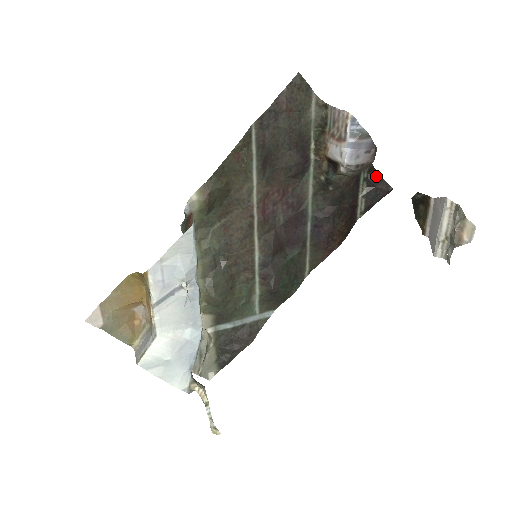
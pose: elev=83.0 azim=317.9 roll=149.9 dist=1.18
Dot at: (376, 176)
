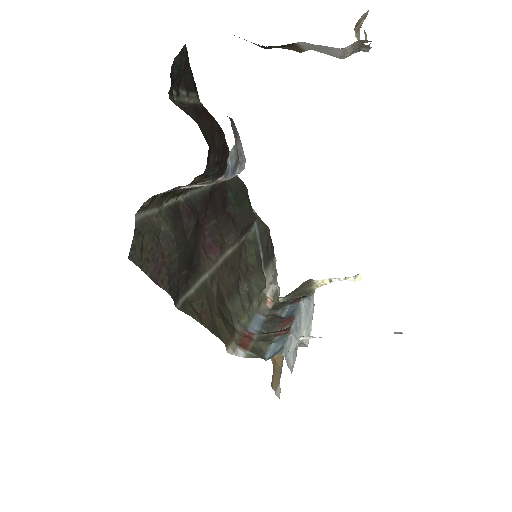
Dot at: (173, 73)
